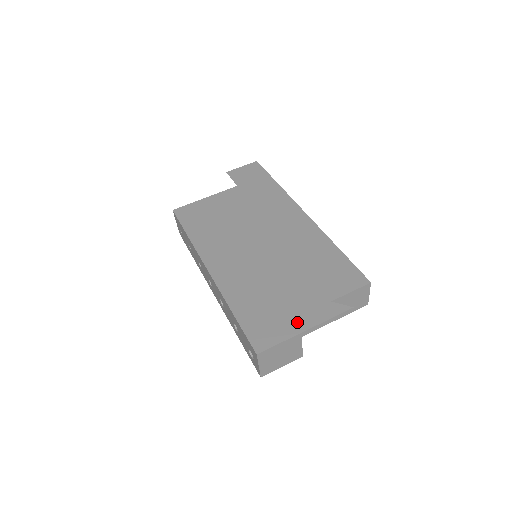
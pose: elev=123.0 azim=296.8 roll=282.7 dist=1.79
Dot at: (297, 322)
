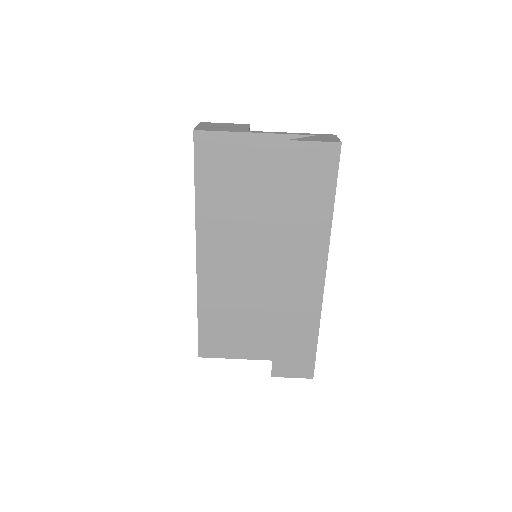
Dot at: (244, 350)
